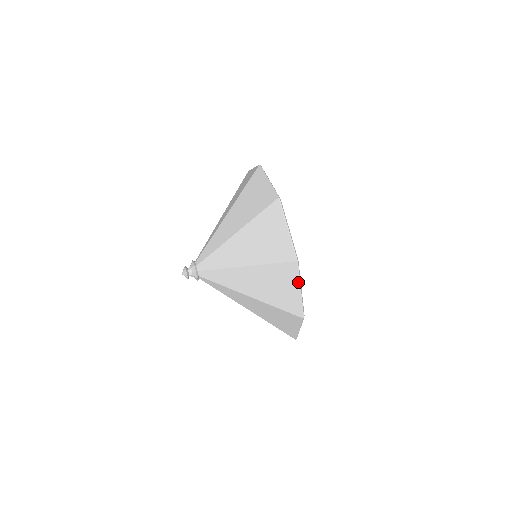
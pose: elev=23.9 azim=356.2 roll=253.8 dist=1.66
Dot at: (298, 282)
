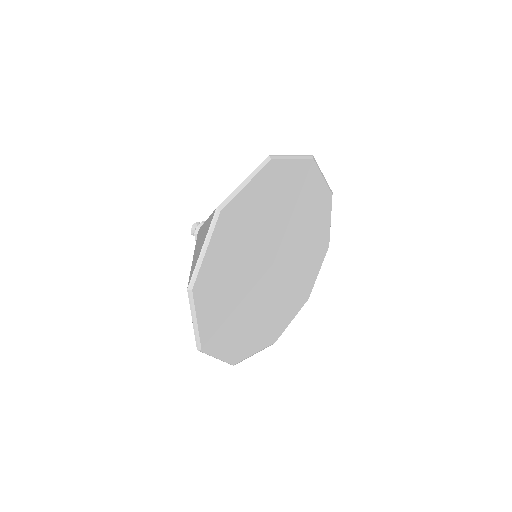
Dot at: (210, 355)
